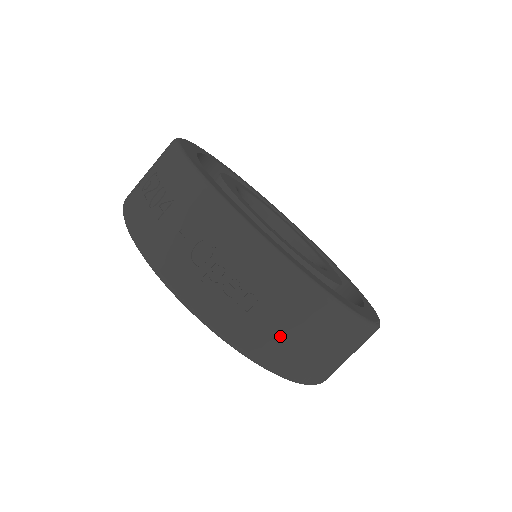
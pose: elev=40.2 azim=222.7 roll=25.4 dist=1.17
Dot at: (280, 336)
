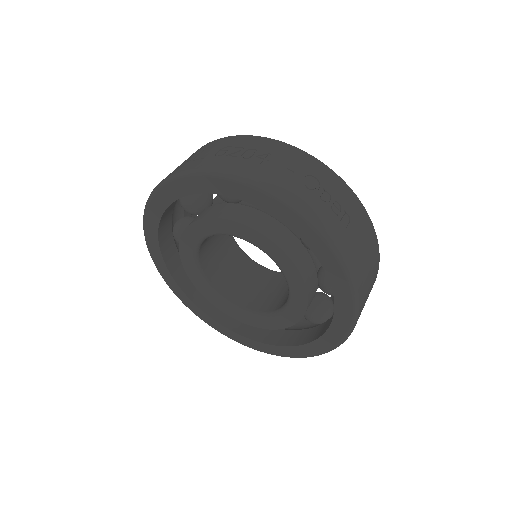
Dot at: (361, 255)
